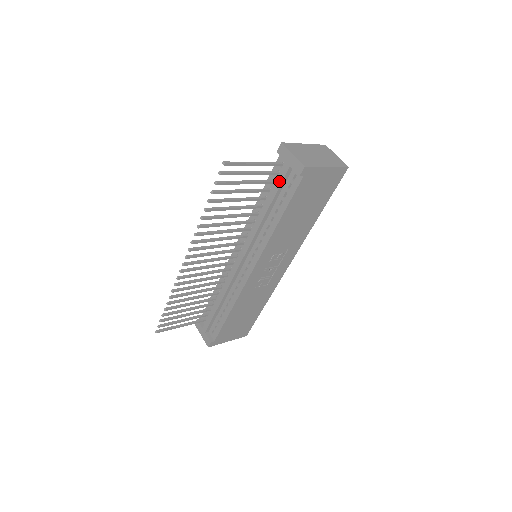
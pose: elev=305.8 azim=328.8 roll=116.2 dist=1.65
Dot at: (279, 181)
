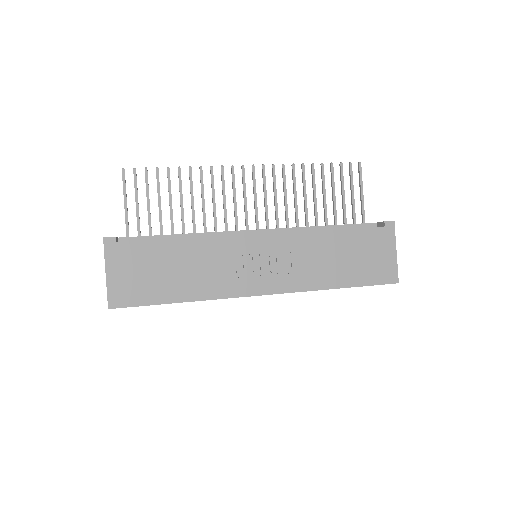
Dot at: (358, 224)
